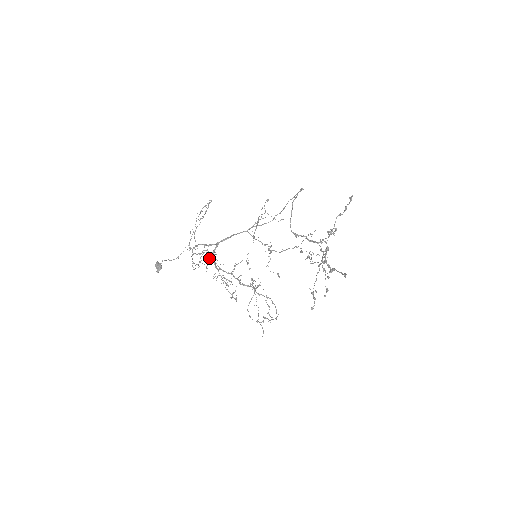
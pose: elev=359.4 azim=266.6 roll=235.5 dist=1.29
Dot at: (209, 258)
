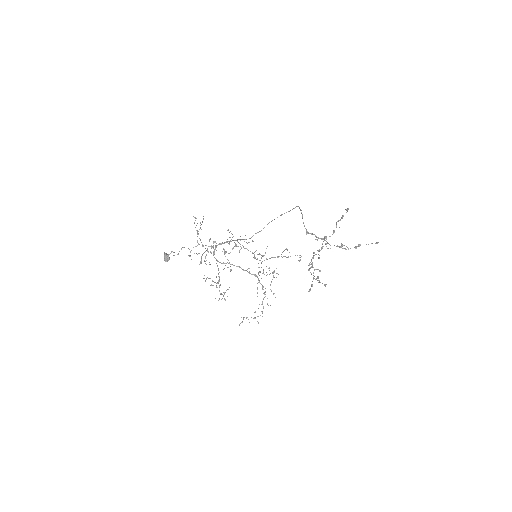
Dot at: (224, 250)
